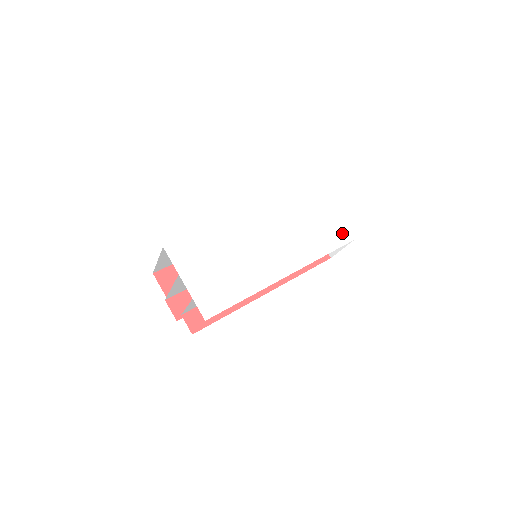
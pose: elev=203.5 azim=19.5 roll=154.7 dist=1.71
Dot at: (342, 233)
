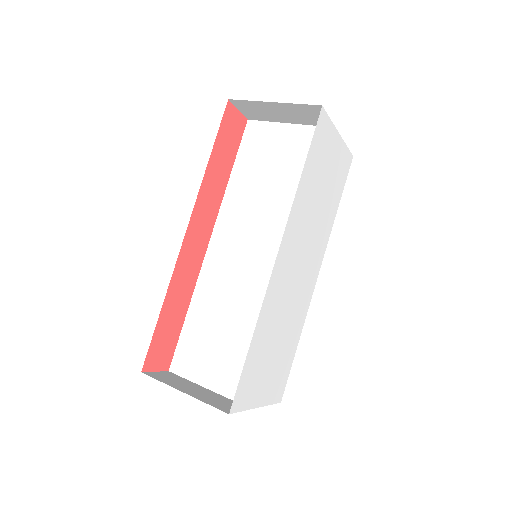
Dot at: (345, 162)
